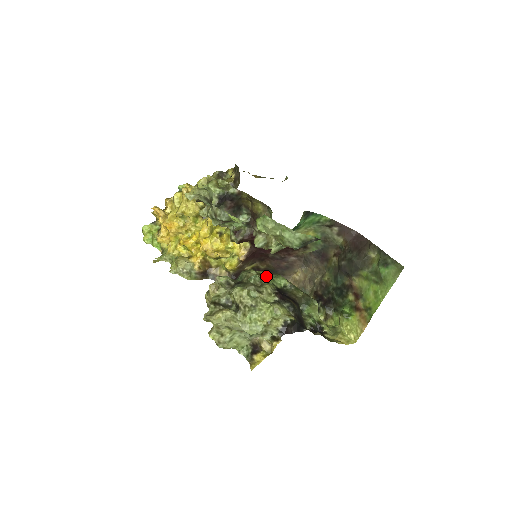
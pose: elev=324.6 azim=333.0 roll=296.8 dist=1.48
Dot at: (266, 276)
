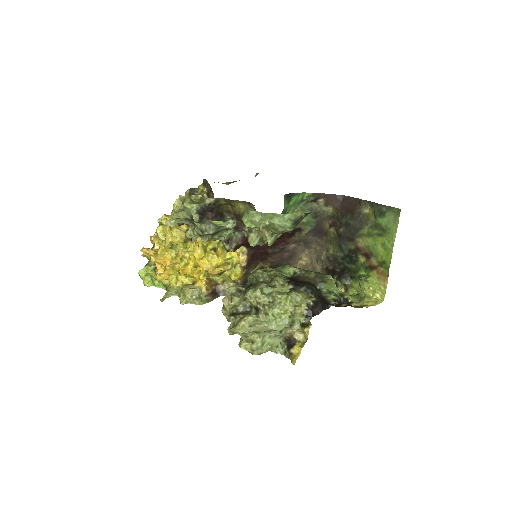
Dot at: (273, 270)
